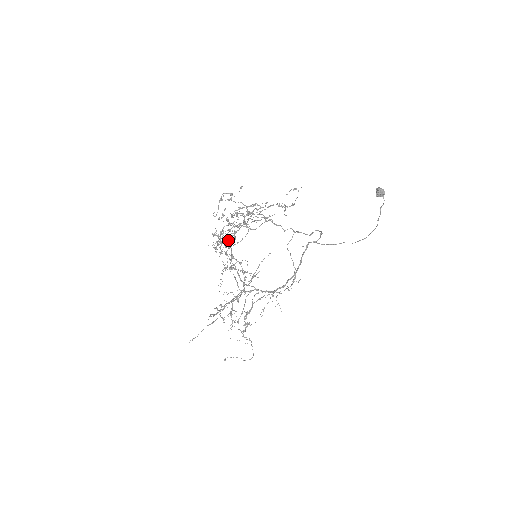
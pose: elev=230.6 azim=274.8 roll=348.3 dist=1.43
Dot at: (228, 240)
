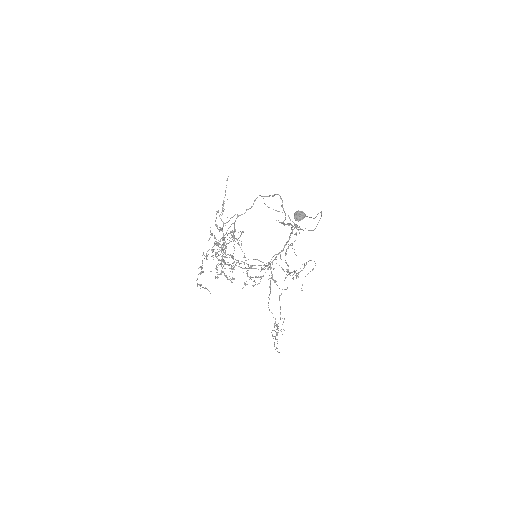
Dot at: occluded
